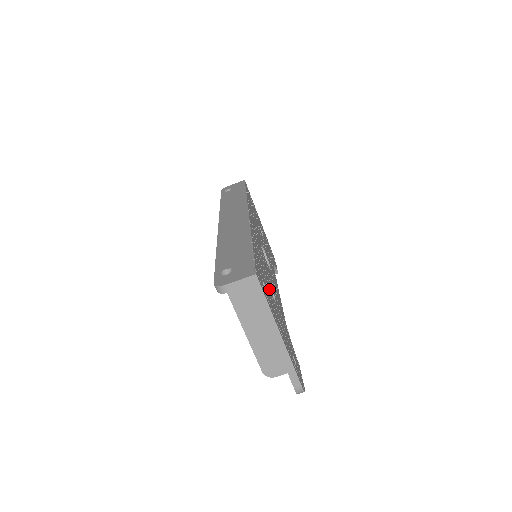
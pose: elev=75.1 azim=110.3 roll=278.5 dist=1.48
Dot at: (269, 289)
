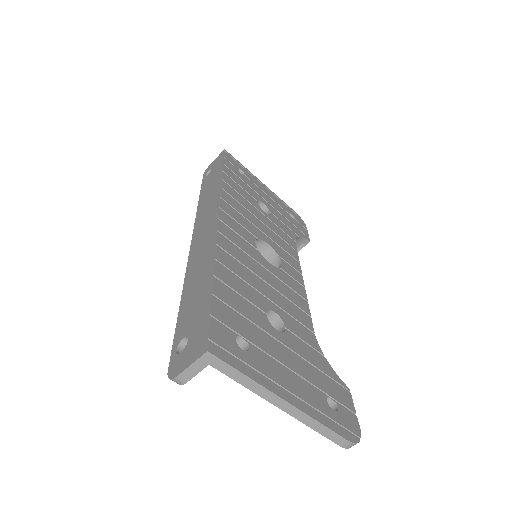
Dot at: (262, 325)
